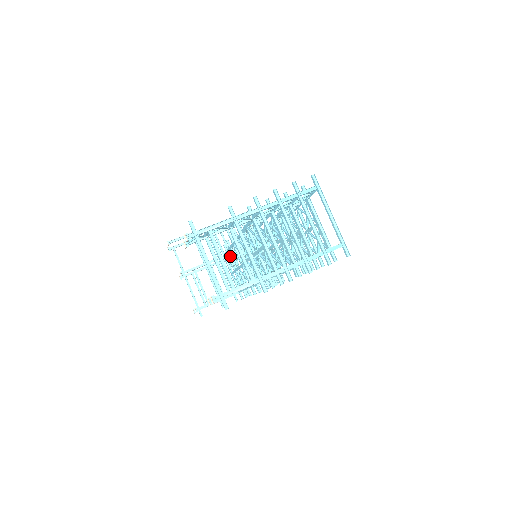
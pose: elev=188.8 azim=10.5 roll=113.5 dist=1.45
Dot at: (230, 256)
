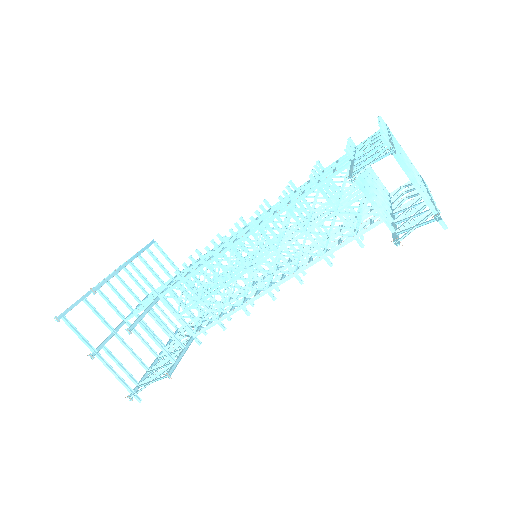
Dot at: (194, 281)
